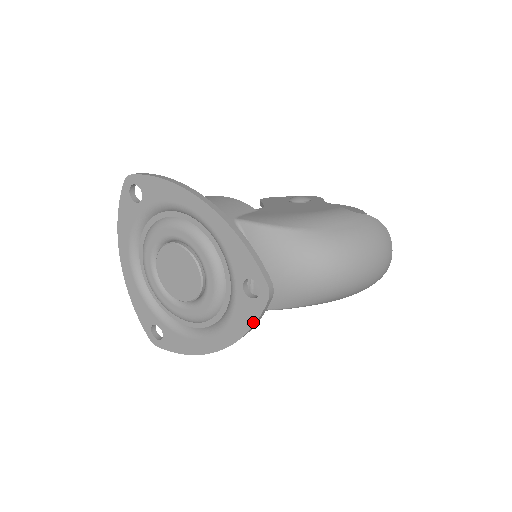
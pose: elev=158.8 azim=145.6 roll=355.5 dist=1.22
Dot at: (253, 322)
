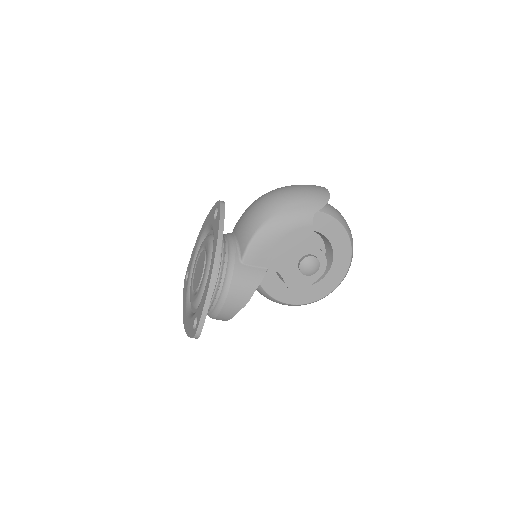
Dot at: (219, 221)
